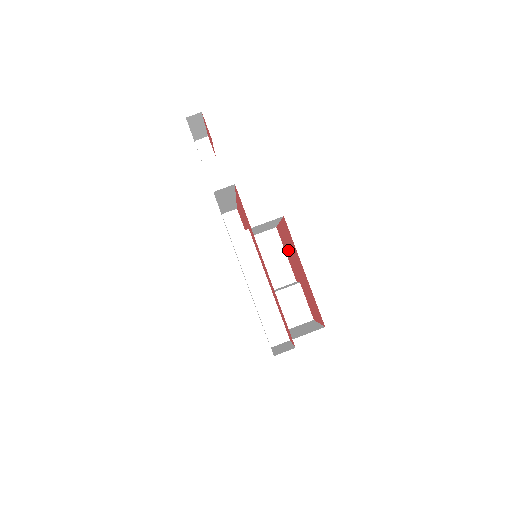
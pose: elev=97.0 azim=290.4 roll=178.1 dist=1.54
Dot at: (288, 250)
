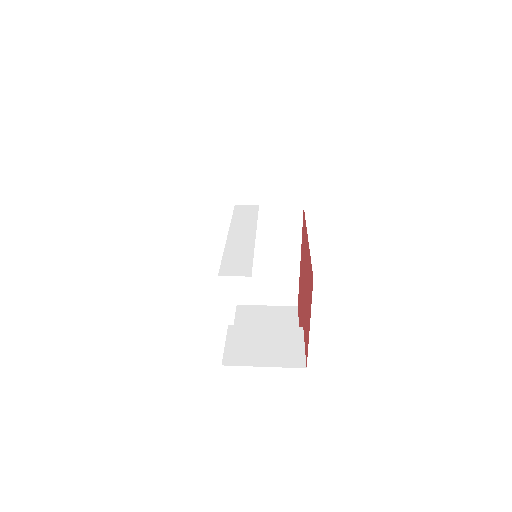
Dot at: (301, 293)
